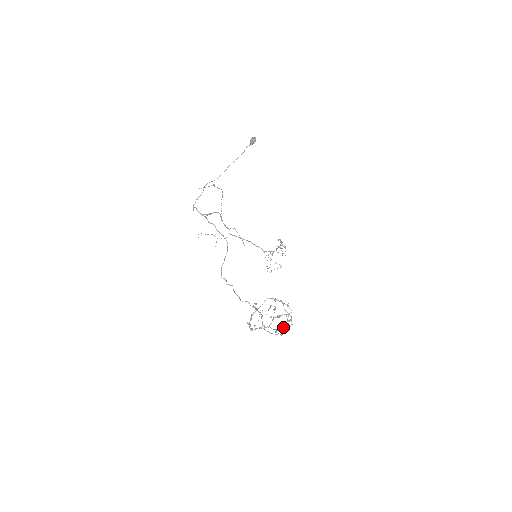
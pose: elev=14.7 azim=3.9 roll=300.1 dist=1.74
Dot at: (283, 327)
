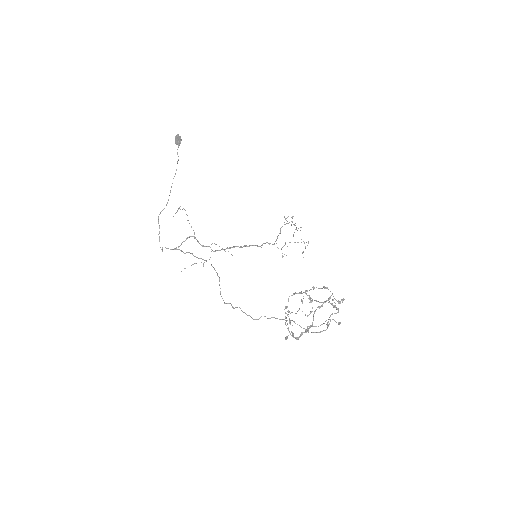
Dot at: (329, 317)
